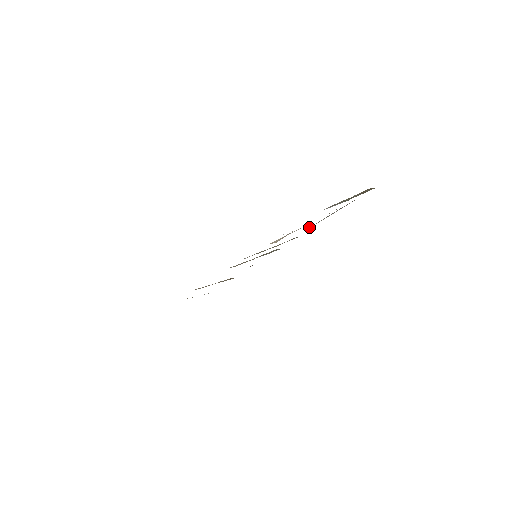
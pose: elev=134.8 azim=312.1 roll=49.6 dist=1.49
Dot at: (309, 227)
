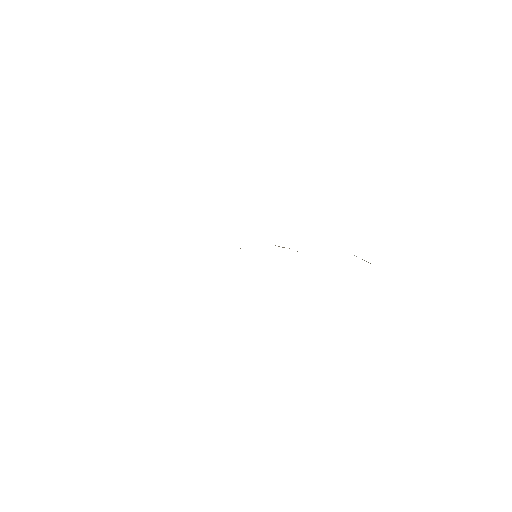
Dot at: occluded
